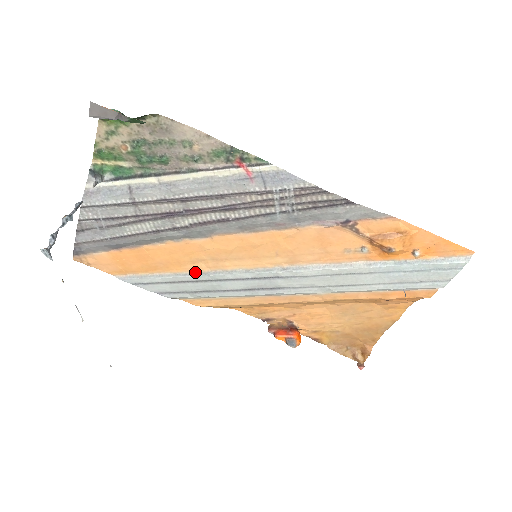
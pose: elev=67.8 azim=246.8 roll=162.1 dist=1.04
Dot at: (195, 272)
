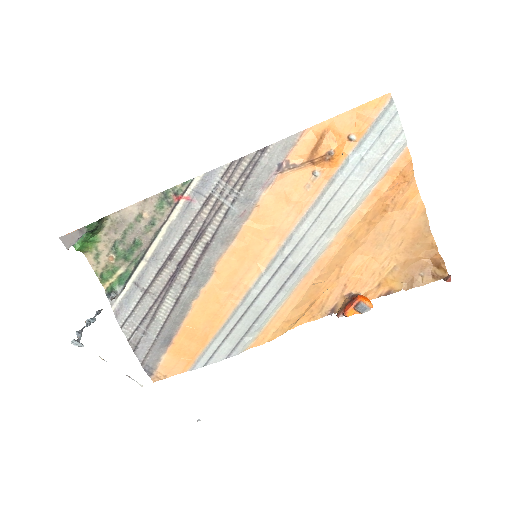
Dot at: (232, 312)
